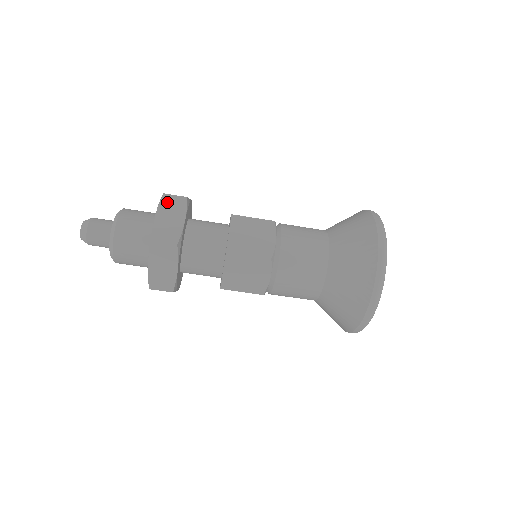
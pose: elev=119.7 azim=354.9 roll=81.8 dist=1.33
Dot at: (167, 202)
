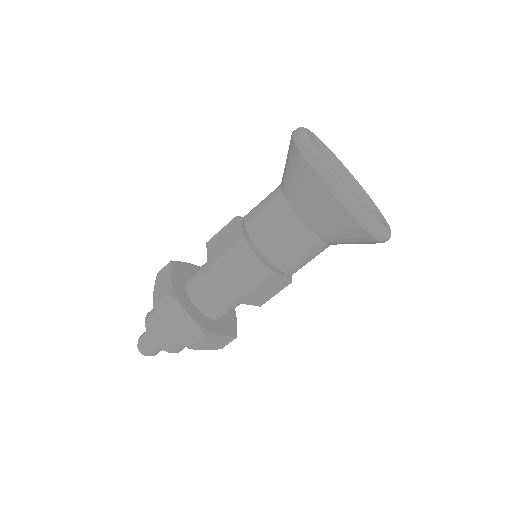
Dot at: (160, 276)
